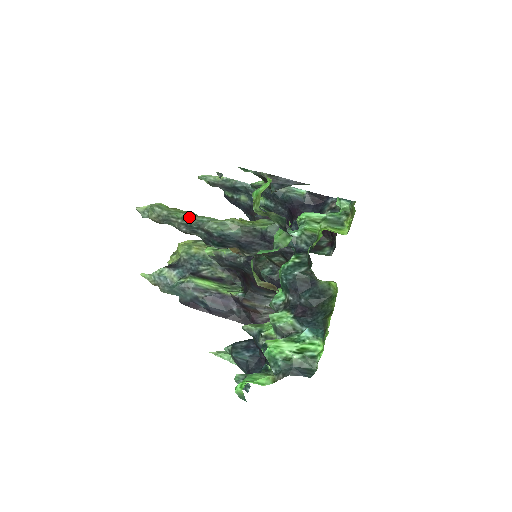
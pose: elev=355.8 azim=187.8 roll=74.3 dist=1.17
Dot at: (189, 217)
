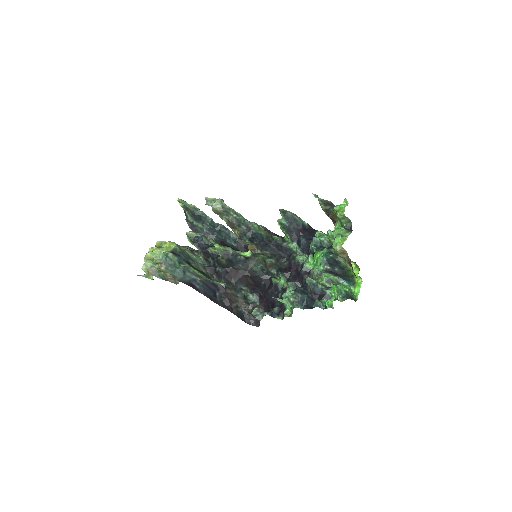
Dot at: (241, 215)
